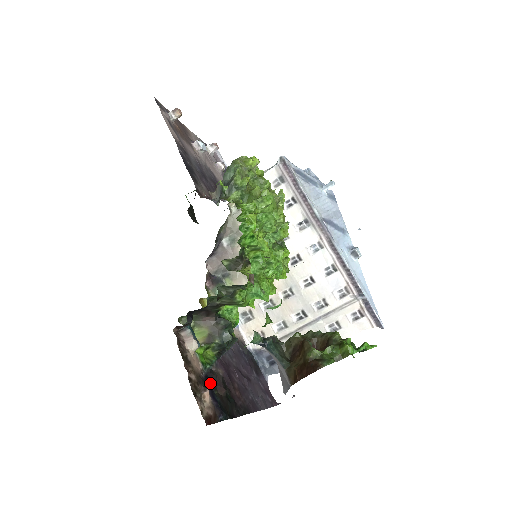
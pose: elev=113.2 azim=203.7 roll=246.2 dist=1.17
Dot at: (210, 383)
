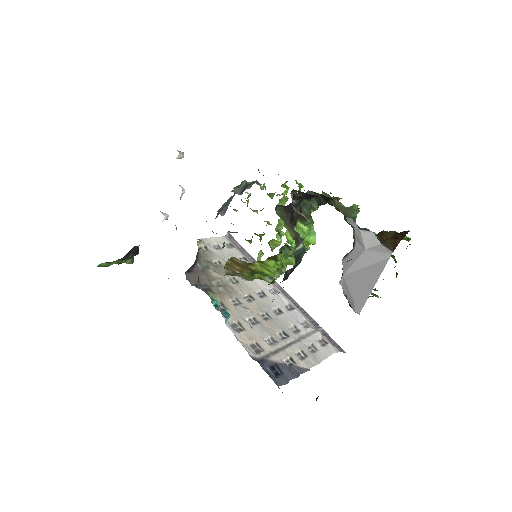
Dot at: occluded
